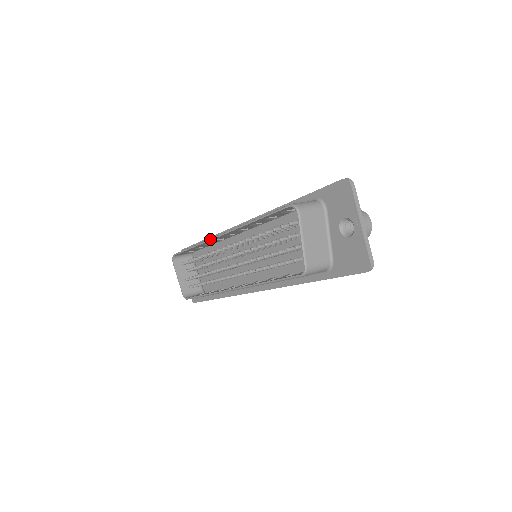
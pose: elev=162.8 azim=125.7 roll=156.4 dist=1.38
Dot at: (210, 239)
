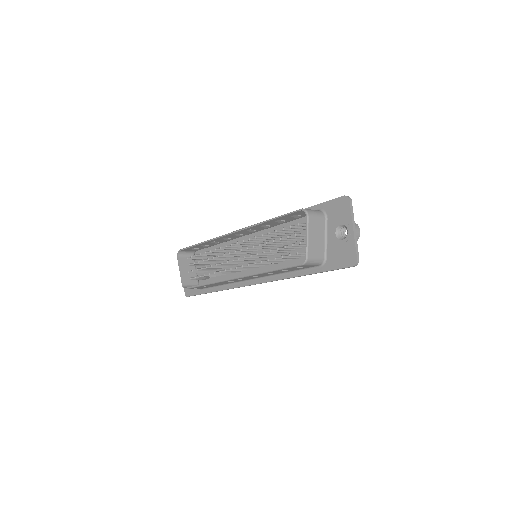
Dot at: (221, 236)
